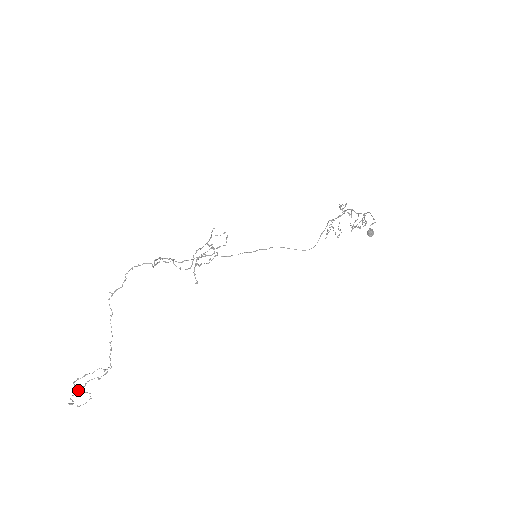
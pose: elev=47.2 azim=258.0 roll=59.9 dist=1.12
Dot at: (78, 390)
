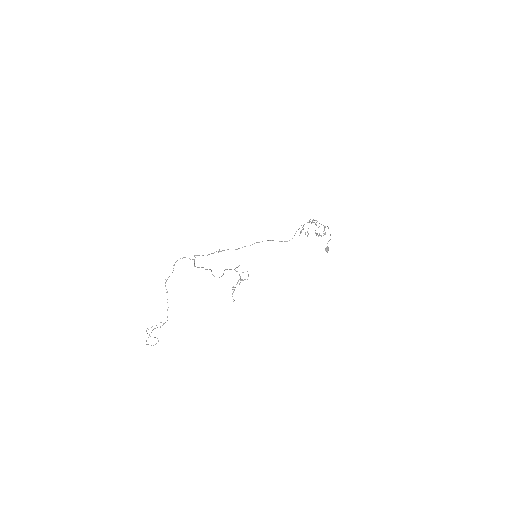
Dot at: (150, 336)
